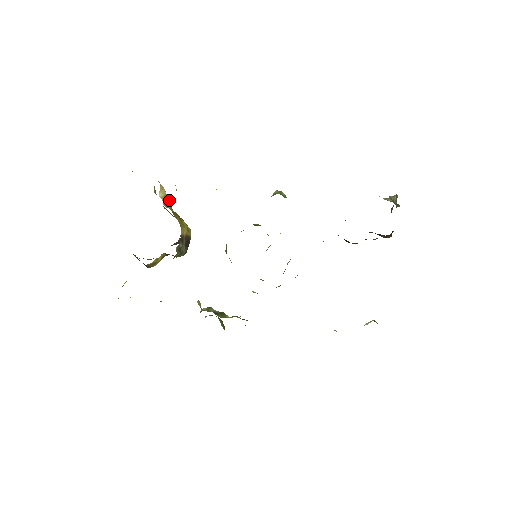
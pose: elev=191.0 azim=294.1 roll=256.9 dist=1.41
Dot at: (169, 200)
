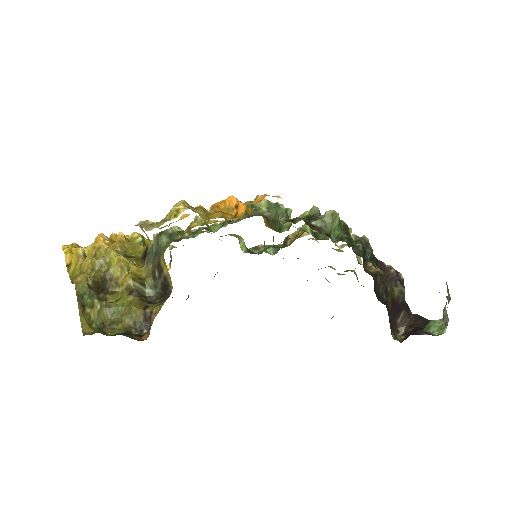
Dot at: occluded
